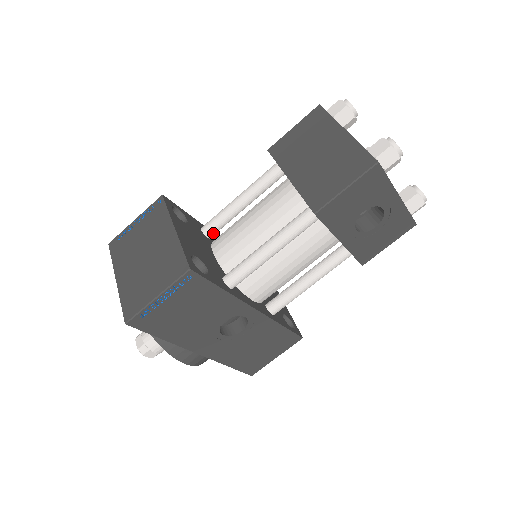
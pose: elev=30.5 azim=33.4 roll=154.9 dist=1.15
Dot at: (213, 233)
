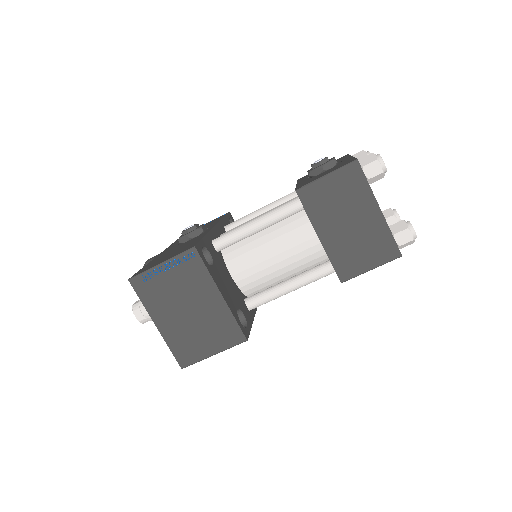
Dot at: (224, 248)
